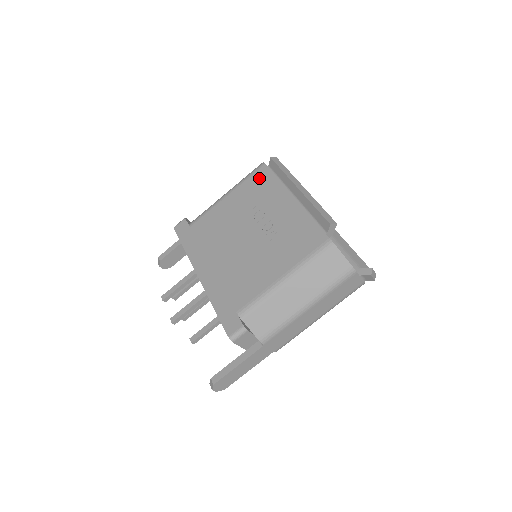
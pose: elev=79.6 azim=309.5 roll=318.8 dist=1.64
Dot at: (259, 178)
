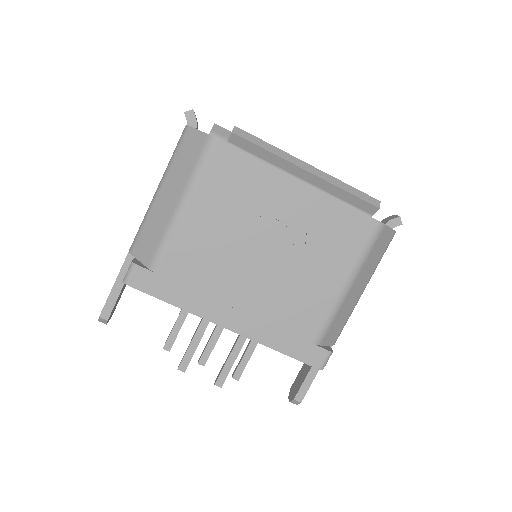
Dot at: (225, 166)
